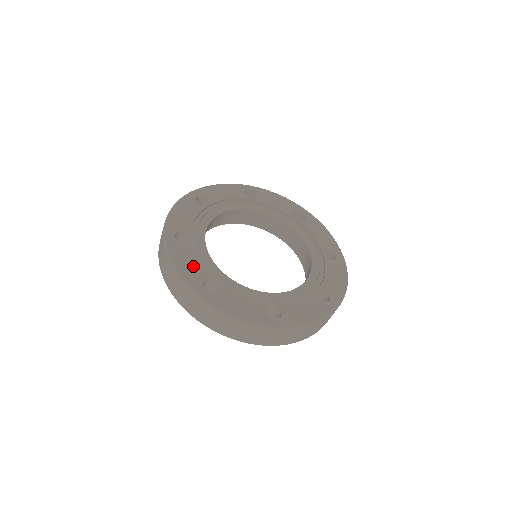
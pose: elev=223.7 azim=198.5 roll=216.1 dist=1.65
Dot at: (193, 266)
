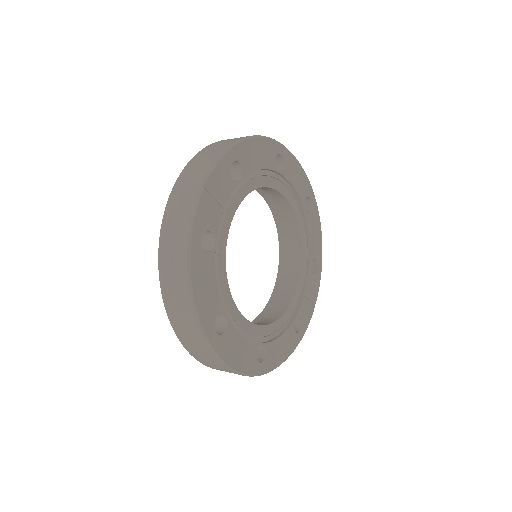
Dot at: (211, 294)
